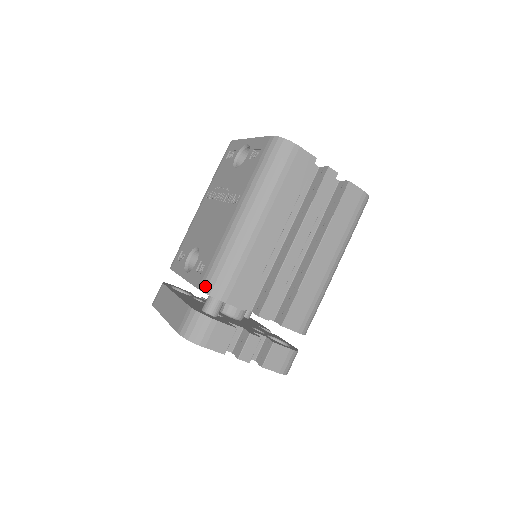
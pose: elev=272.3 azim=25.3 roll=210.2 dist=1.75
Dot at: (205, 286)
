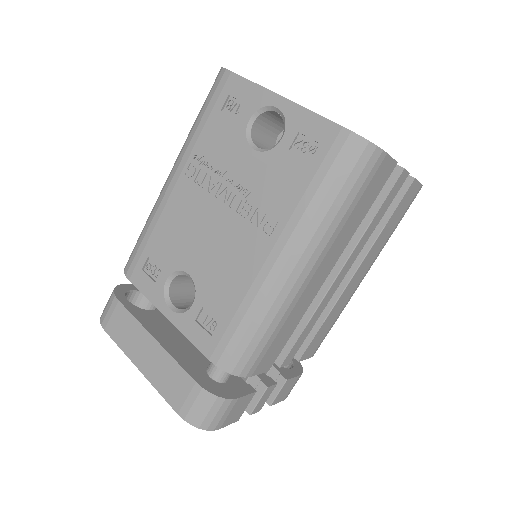
Dot at: (223, 361)
